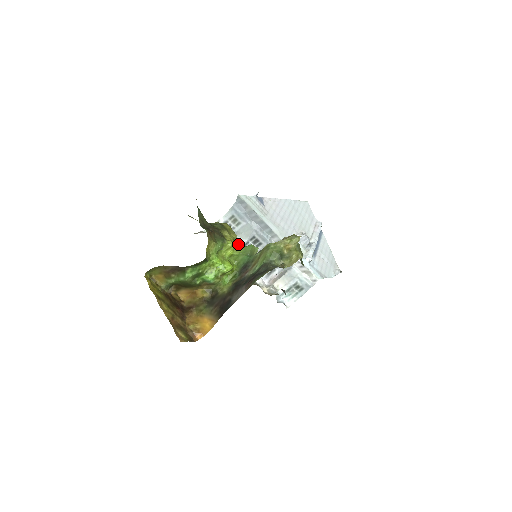
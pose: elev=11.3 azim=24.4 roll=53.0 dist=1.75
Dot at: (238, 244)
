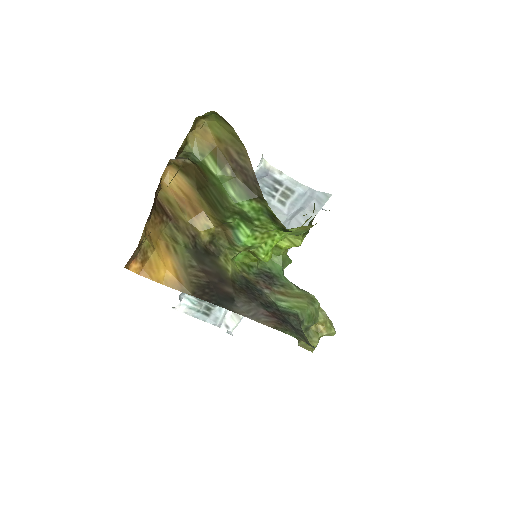
Dot at: occluded
